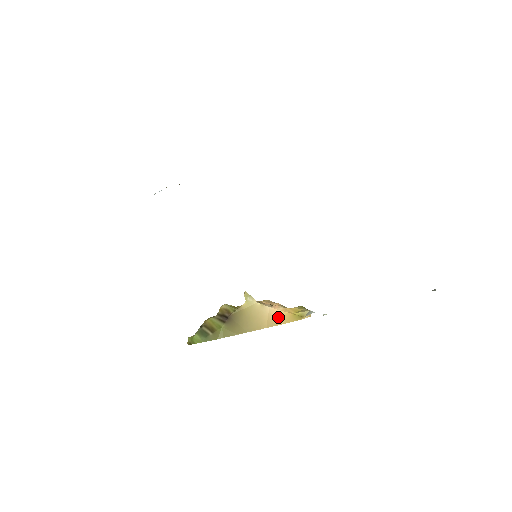
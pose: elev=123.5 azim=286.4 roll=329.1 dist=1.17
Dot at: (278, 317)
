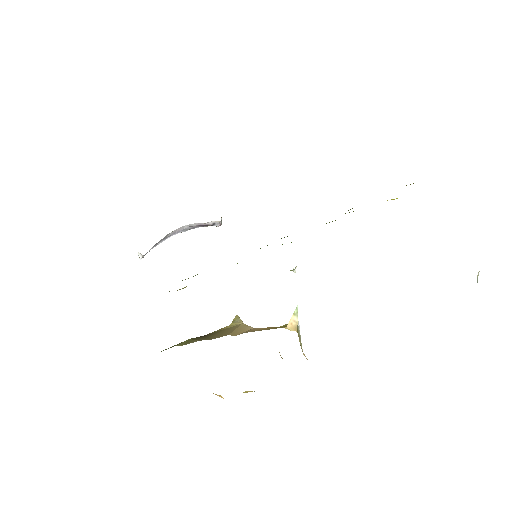
Dot at: (256, 329)
